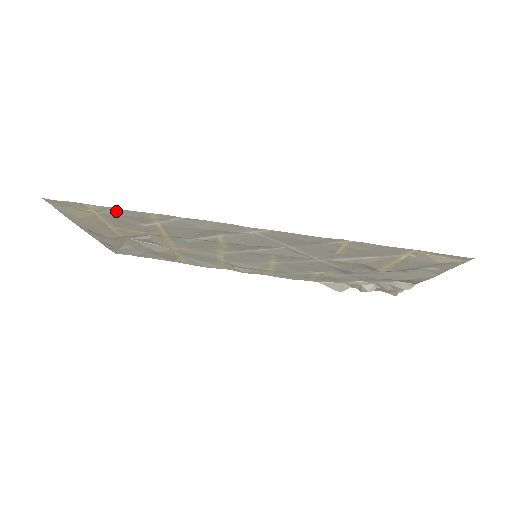
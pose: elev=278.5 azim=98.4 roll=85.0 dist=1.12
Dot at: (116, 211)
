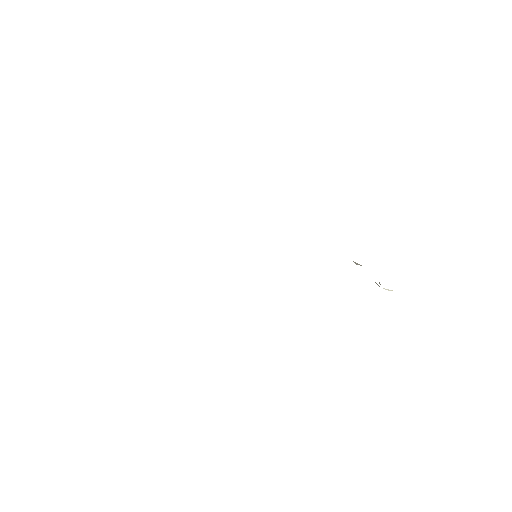
Dot at: occluded
